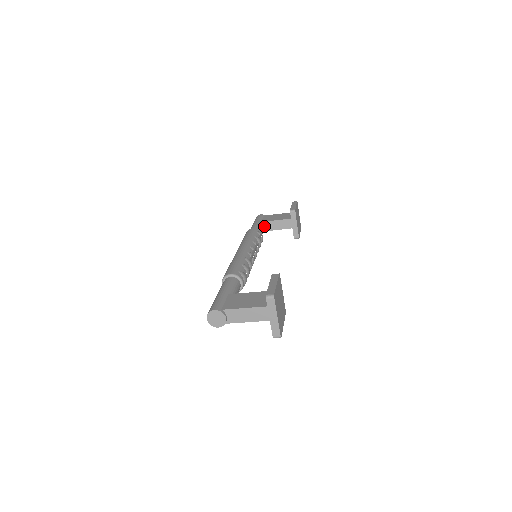
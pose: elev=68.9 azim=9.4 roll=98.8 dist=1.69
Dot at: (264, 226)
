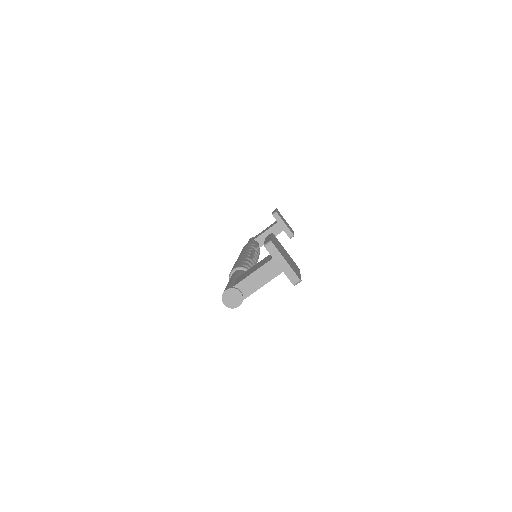
Dot at: occluded
